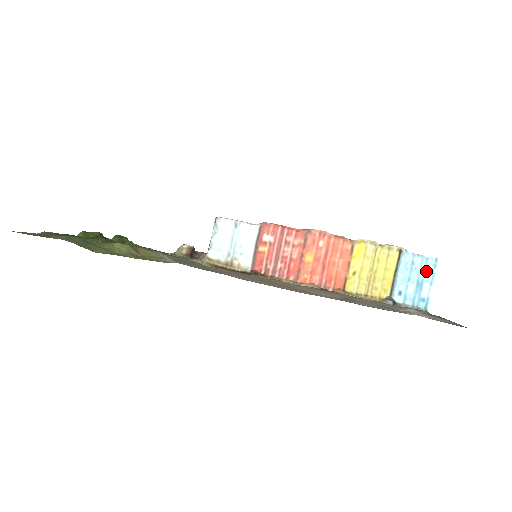
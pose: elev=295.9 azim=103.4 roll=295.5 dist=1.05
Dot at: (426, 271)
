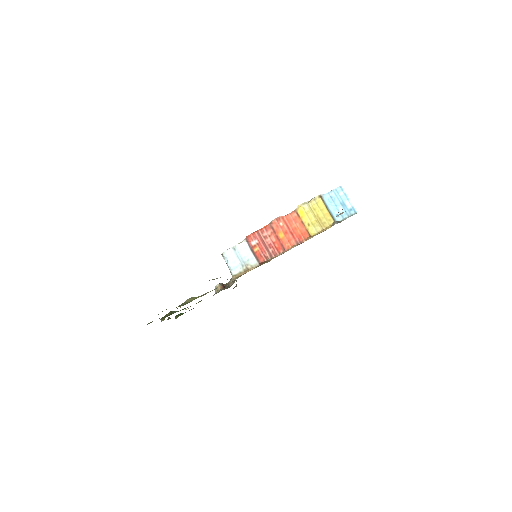
Dot at: (340, 196)
